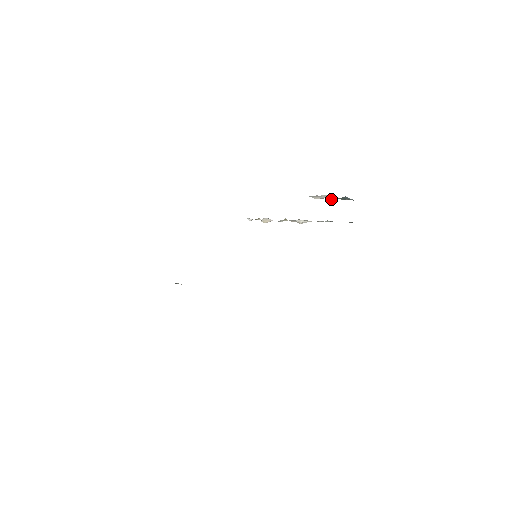
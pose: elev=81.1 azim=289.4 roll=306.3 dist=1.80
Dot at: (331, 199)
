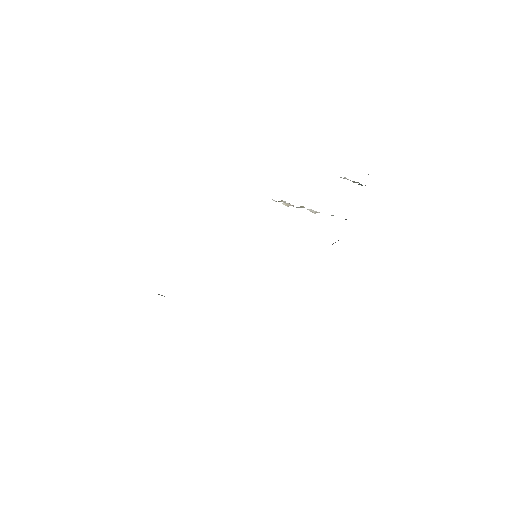
Dot at: (354, 182)
